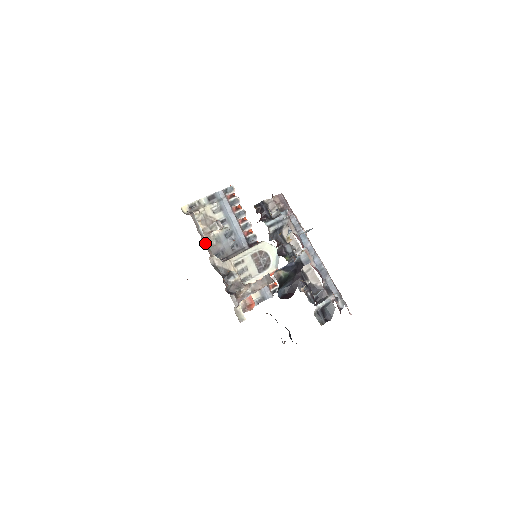
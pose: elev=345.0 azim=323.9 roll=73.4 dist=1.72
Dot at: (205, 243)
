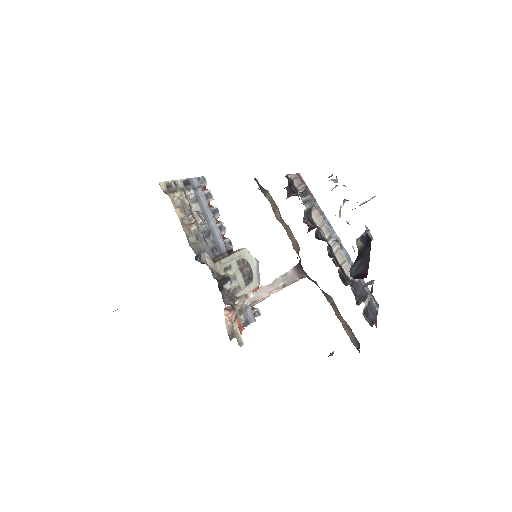
Dot at: (199, 230)
